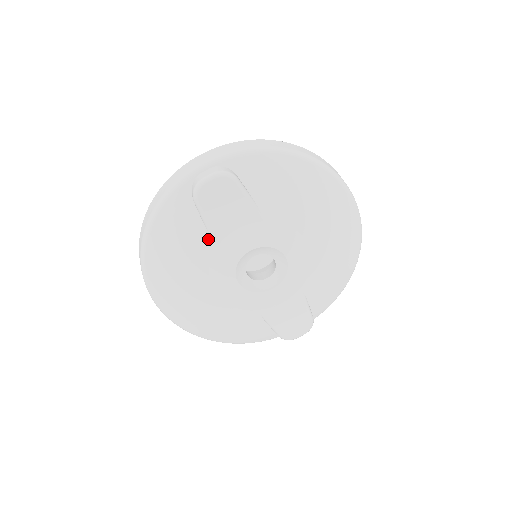
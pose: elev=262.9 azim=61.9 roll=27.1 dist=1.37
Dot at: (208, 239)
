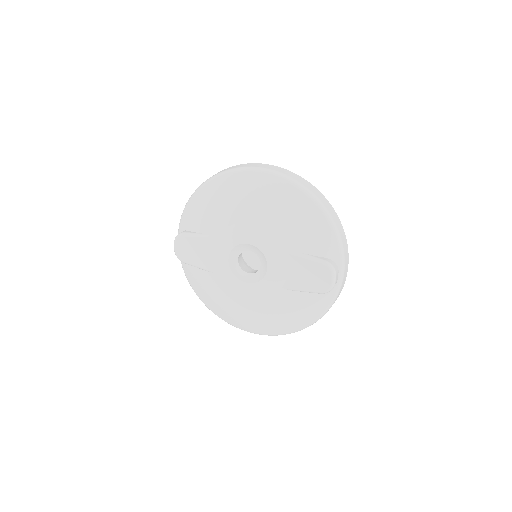
Dot at: (209, 274)
